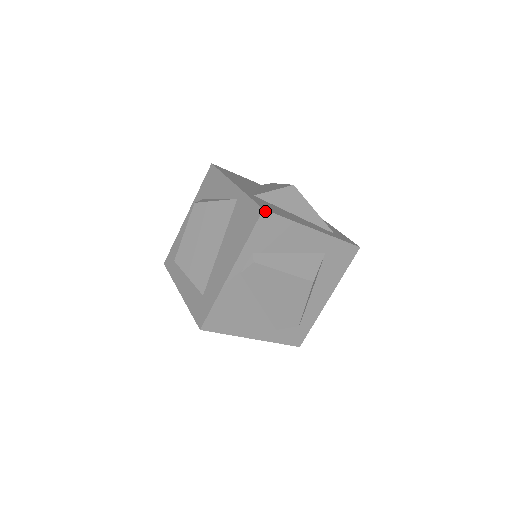
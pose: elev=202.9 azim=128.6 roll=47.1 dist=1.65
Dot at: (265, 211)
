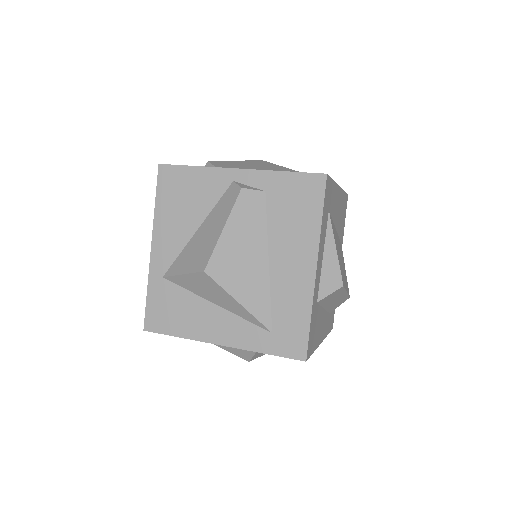
Dot at: (147, 330)
